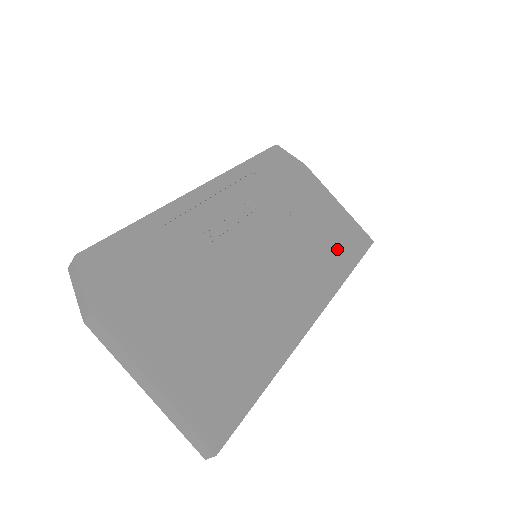
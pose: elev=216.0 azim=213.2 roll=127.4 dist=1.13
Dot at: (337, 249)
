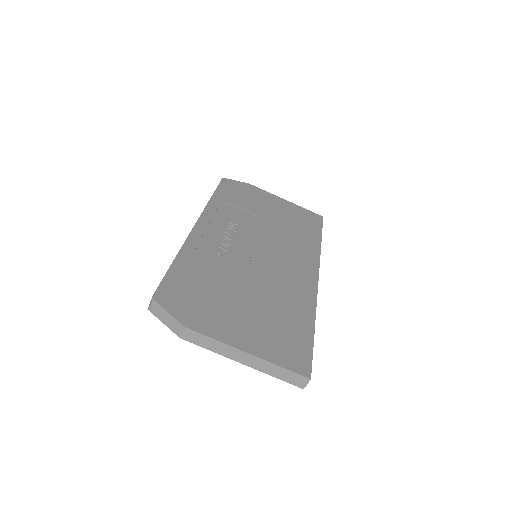
Dot at: (303, 231)
